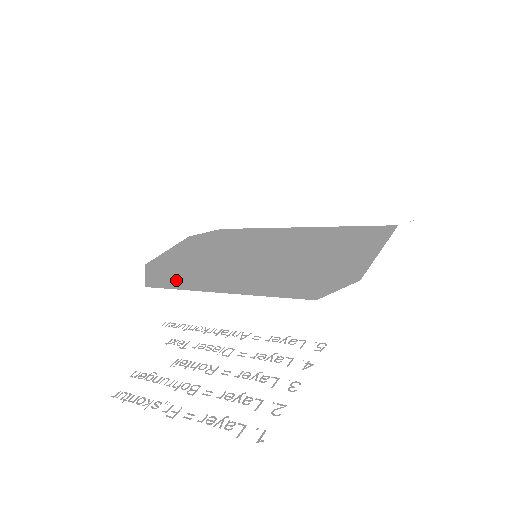
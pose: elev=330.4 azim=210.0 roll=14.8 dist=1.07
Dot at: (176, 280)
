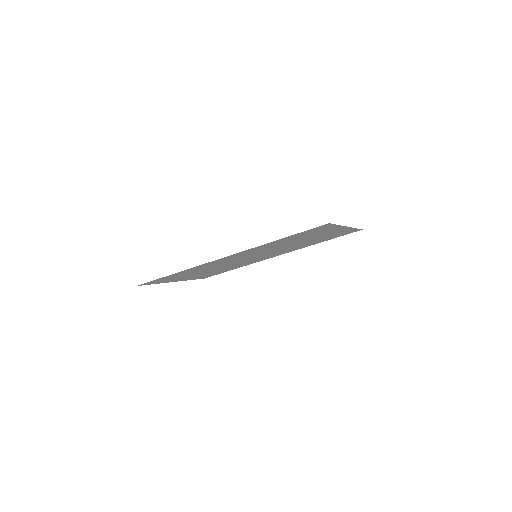
Dot at: (198, 268)
